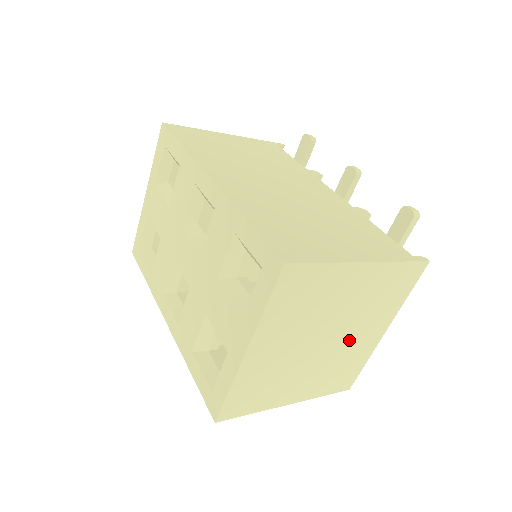
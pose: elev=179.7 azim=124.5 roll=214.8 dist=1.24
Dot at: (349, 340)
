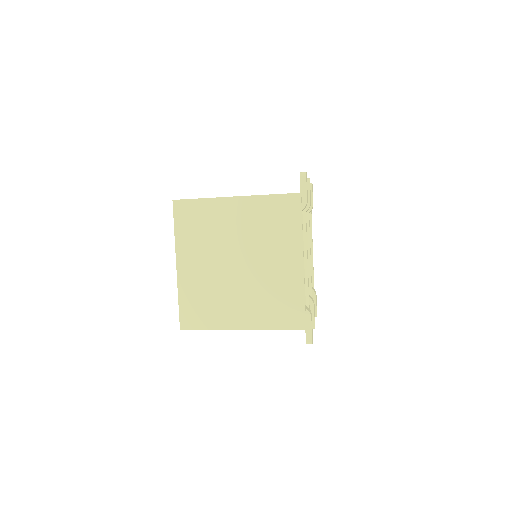
Dot at: (265, 267)
